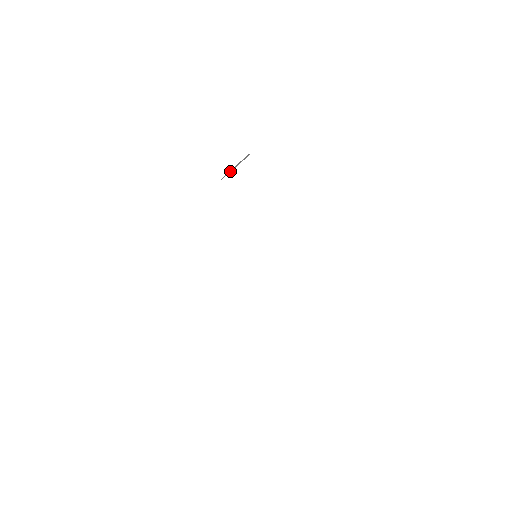
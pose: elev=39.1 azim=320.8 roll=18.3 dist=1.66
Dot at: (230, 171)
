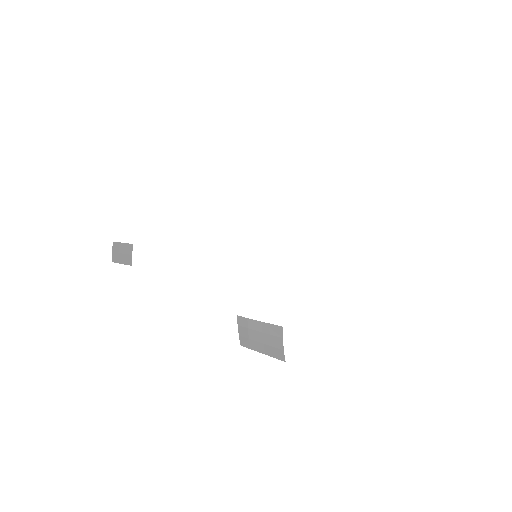
Dot at: (255, 349)
